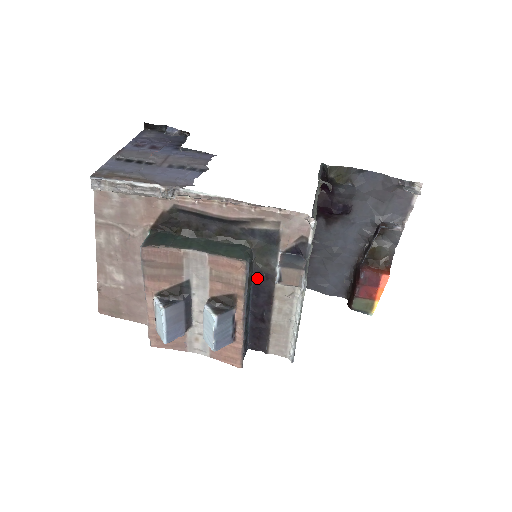
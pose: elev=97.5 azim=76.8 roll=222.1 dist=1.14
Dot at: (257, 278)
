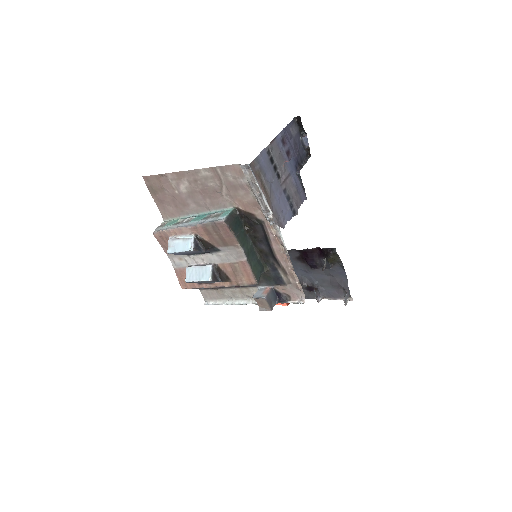
Dot at: occluded
